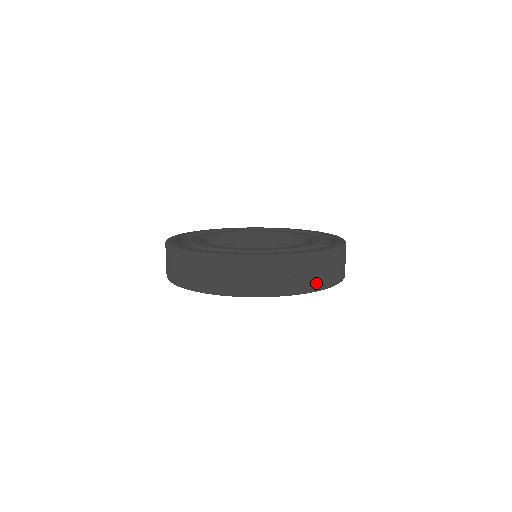
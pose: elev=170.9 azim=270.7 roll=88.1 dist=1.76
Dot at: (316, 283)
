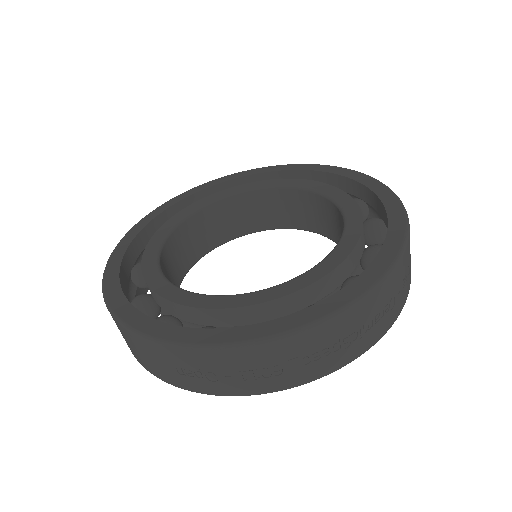
Dot at: (406, 291)
